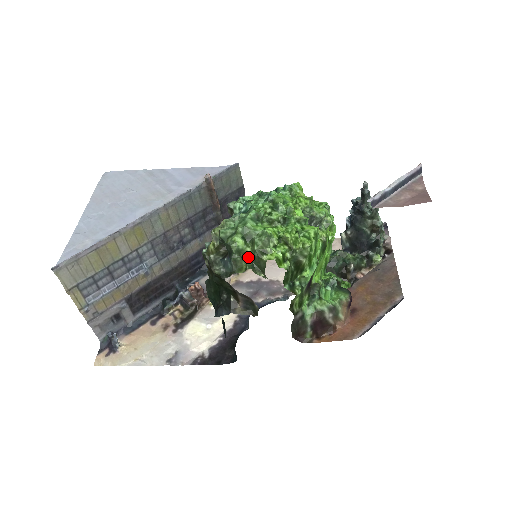
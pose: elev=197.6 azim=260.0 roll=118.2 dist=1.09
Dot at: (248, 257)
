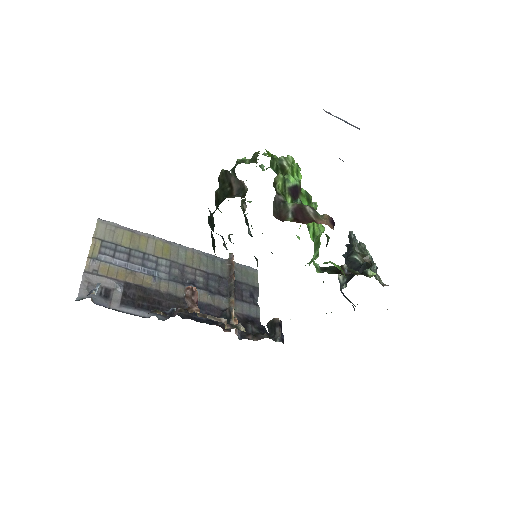
Dot at: (248, 163)
